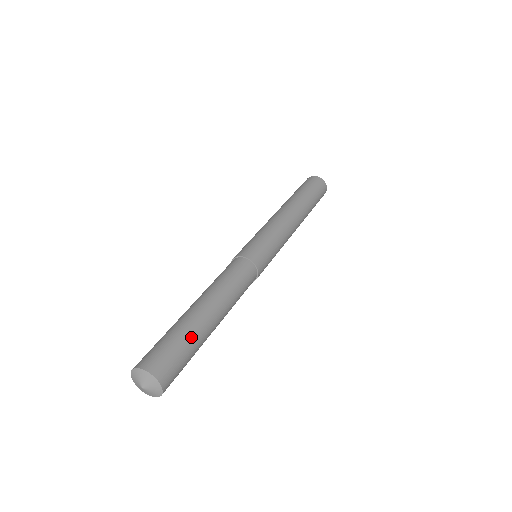
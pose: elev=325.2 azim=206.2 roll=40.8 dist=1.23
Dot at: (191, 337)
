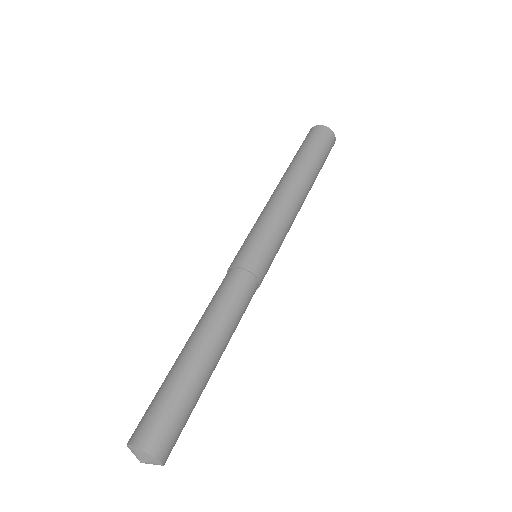
Dot at: (174, 386)
